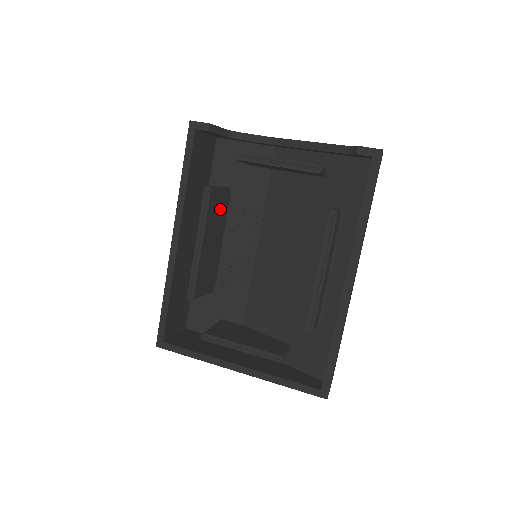
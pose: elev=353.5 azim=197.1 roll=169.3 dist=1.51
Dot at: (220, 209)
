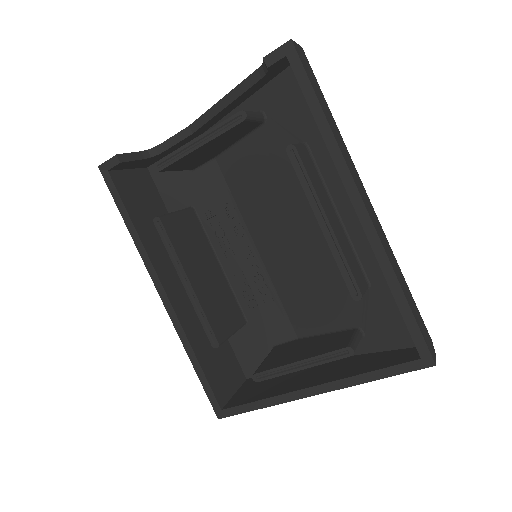
Dot at: (191, 234)
